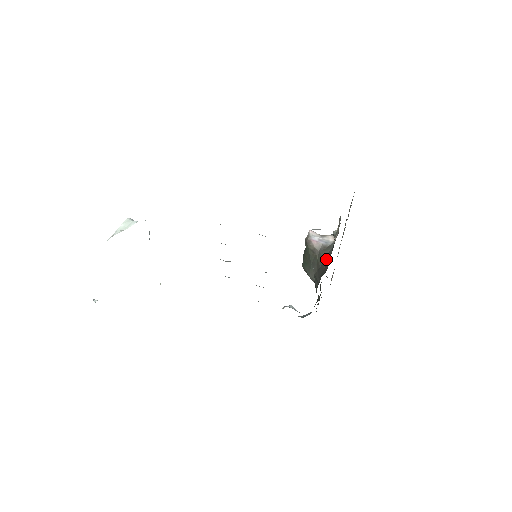
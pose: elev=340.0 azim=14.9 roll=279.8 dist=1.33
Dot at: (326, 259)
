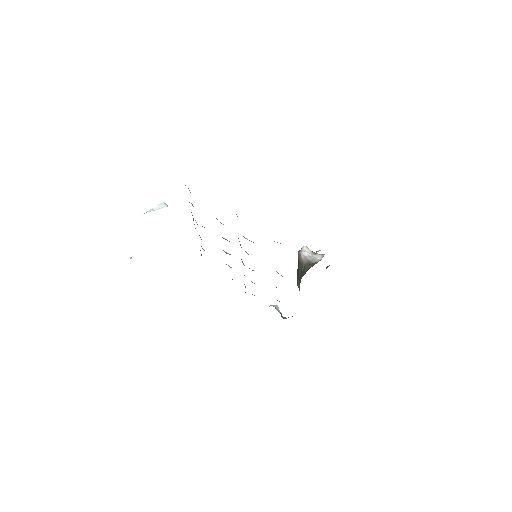
Dot at: (305, 273)
